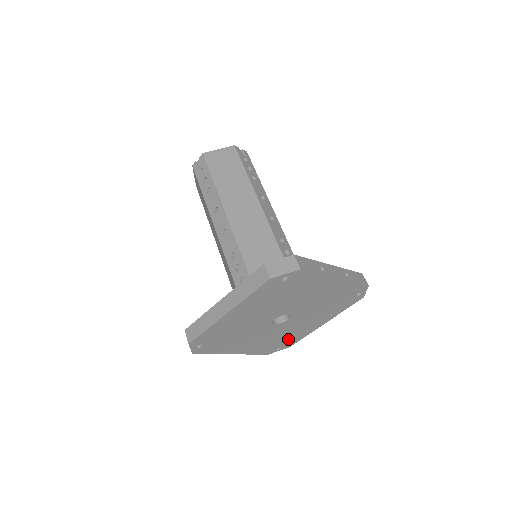
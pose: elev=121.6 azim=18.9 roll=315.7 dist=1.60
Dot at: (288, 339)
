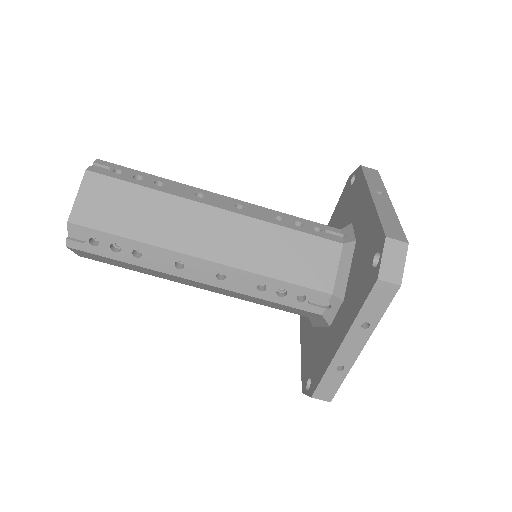
Dot at: occluded
